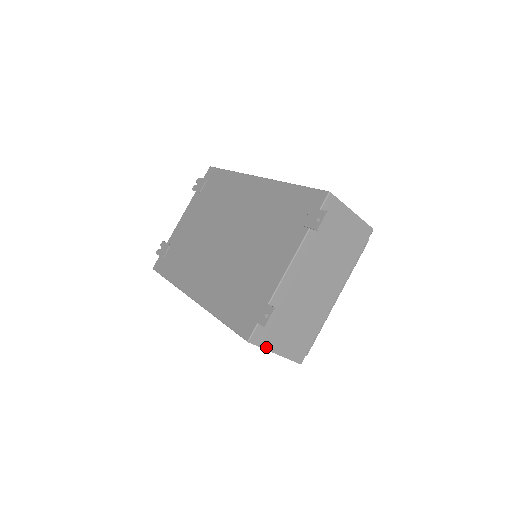
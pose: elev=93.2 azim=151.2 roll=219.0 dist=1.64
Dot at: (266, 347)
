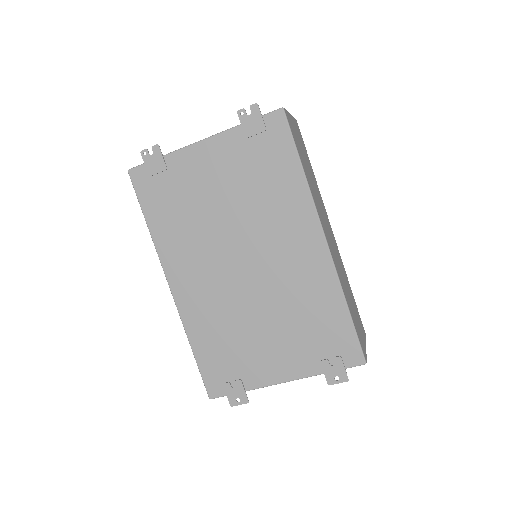
Dot at: occluded
